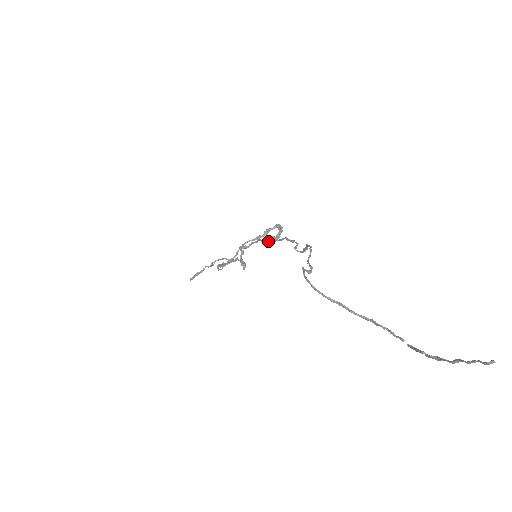
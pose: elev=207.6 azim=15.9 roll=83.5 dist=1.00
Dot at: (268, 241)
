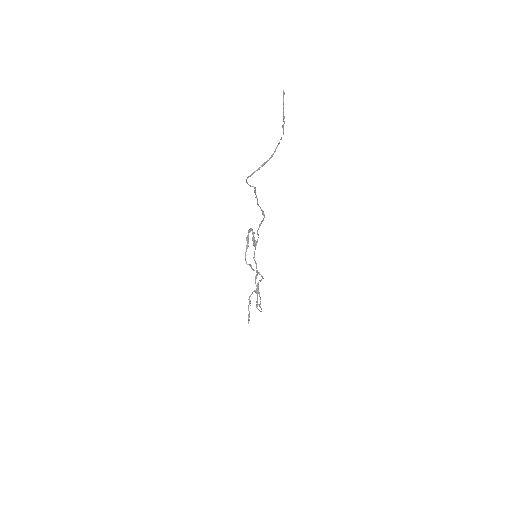
Dot at: (253, 243)
